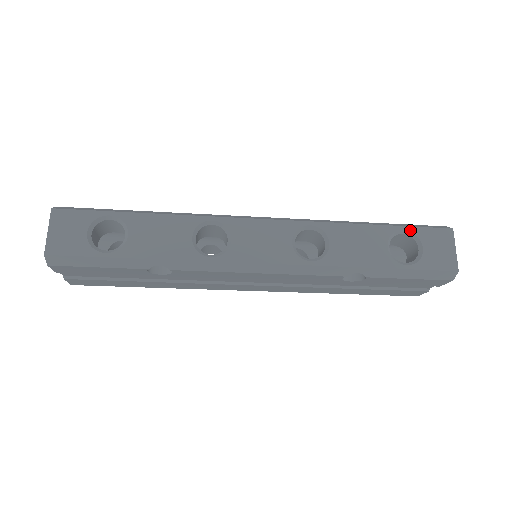
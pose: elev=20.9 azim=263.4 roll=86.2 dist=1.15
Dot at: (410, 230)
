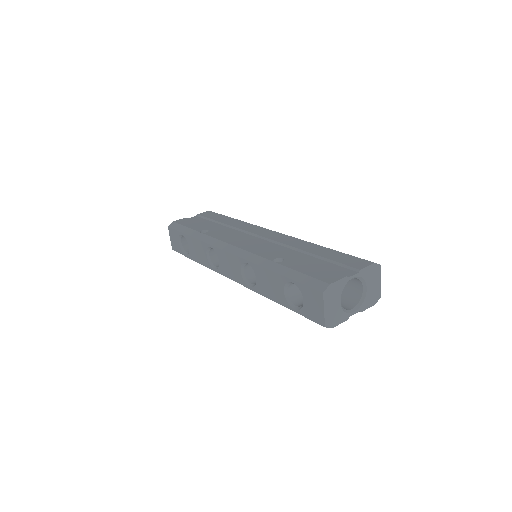
Dot at: (296, 284)
